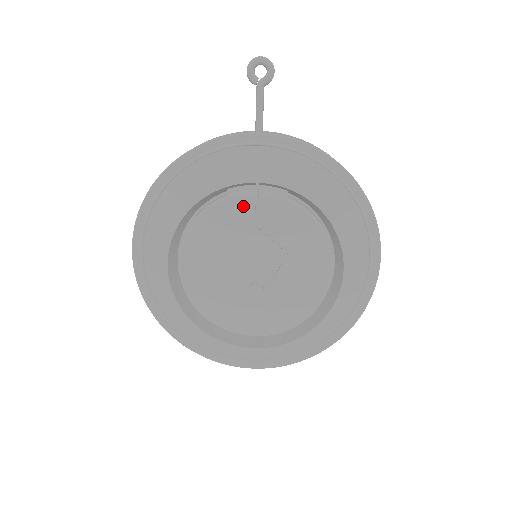
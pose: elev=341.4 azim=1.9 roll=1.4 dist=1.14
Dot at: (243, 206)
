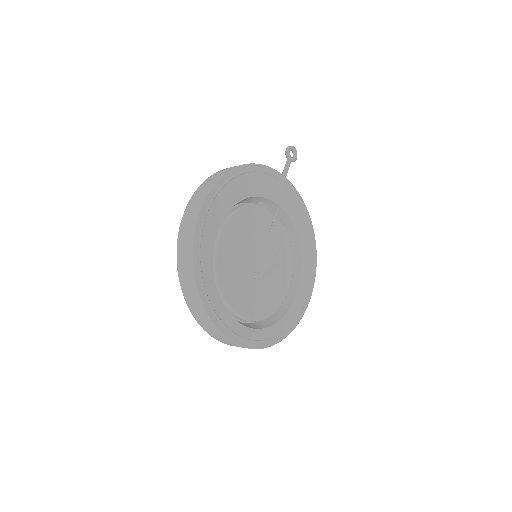
Dot at: (267, 217)
